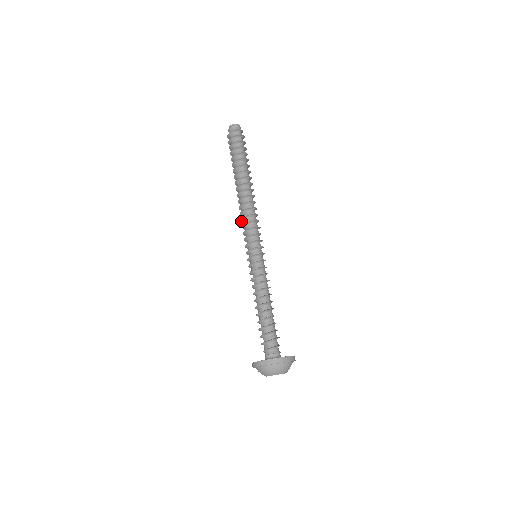
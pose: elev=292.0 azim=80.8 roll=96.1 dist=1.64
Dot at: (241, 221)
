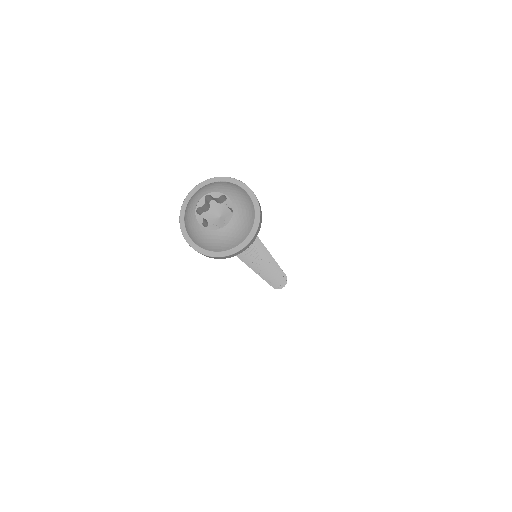
Dot at: occluded
